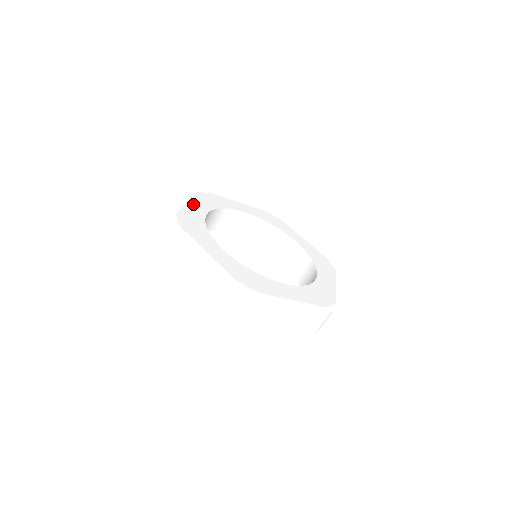
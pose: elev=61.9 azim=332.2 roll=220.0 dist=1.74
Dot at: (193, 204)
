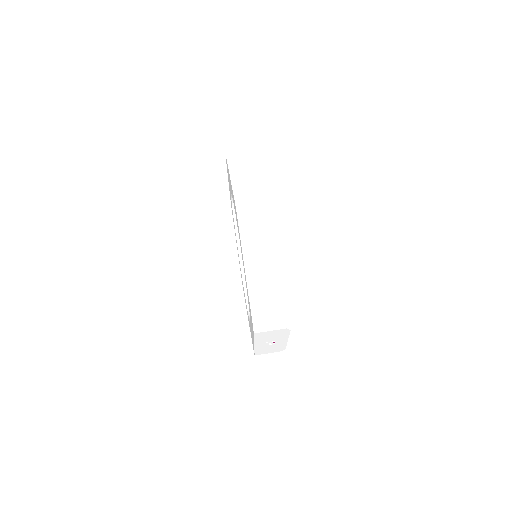
Dot at: occluded
